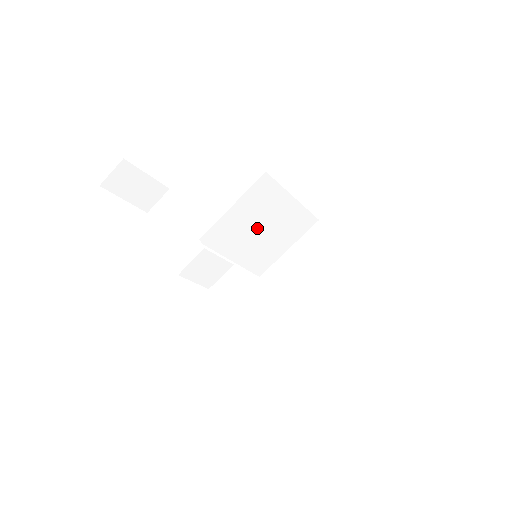
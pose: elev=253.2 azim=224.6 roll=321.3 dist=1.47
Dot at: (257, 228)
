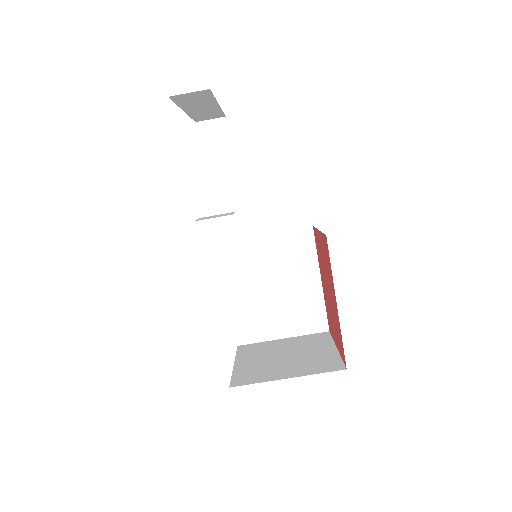
Dot at: (271, 281)
